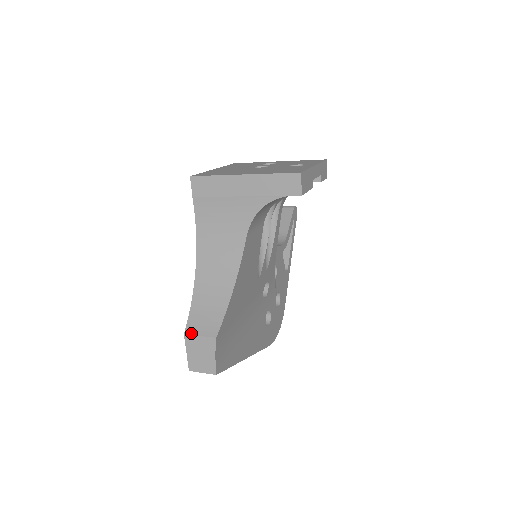
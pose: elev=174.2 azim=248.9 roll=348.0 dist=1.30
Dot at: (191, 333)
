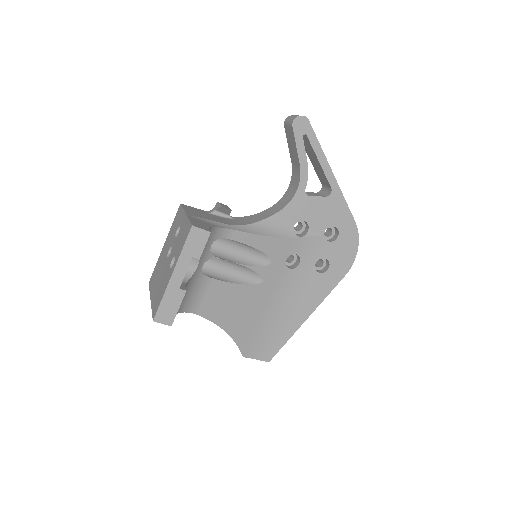
Dot at: occluded
